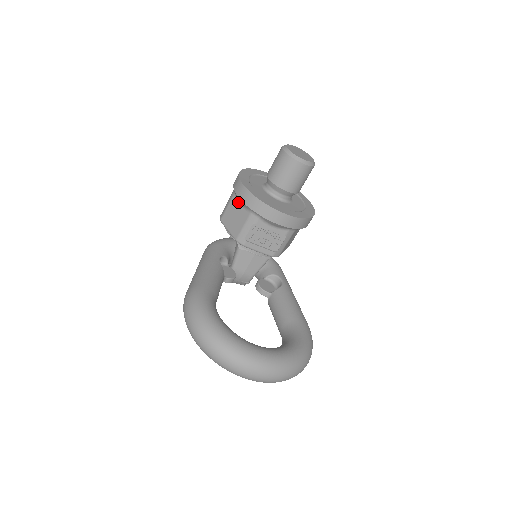
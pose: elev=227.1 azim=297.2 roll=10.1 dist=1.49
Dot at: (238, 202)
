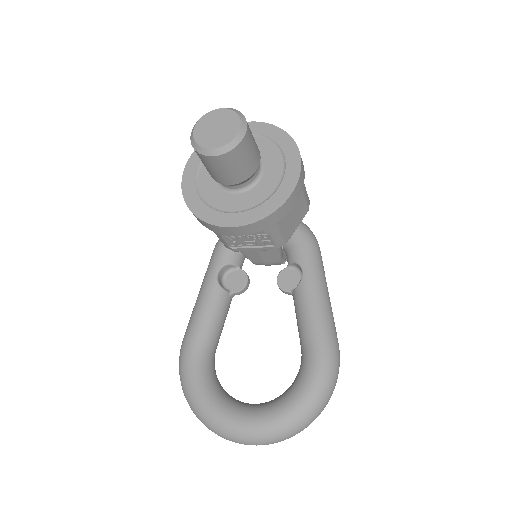
Dot at: occluded
